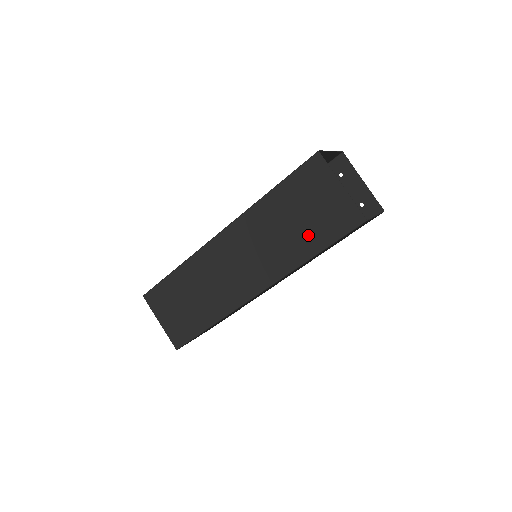
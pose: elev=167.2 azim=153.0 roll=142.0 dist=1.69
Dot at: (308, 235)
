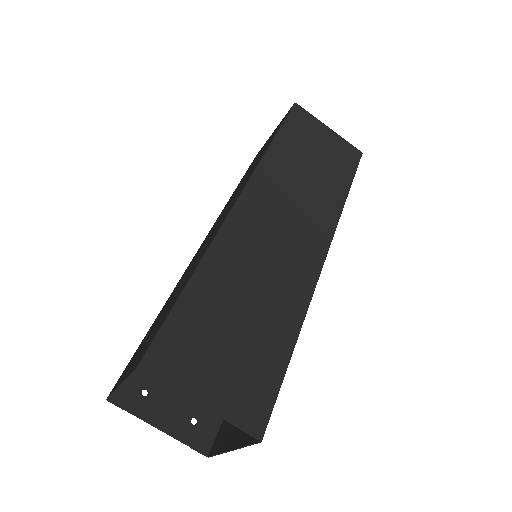
Dot at: (332, 175)
